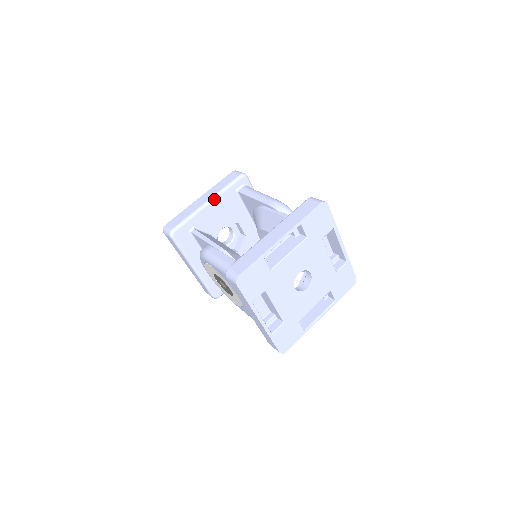
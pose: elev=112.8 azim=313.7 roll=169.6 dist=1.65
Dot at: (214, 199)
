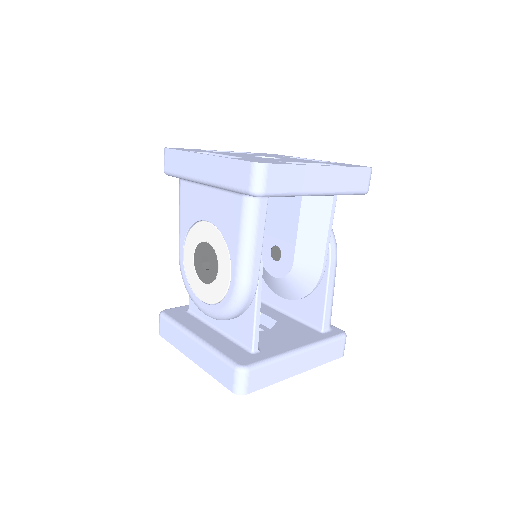
Dot at: occluded
